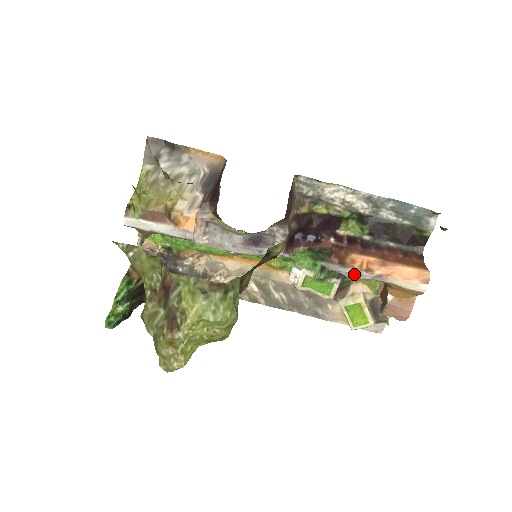
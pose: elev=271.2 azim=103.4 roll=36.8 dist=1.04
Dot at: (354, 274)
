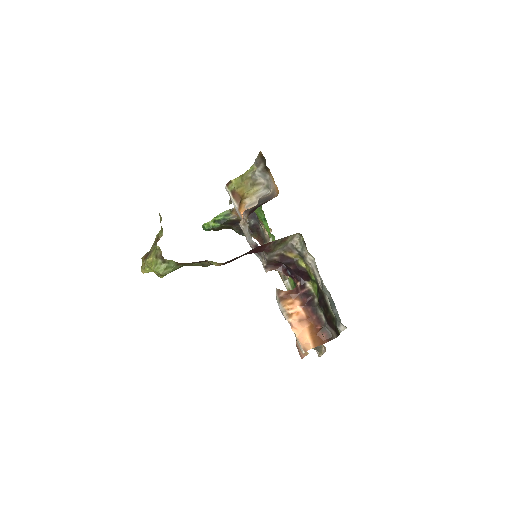
Dot at: (280, 309)
